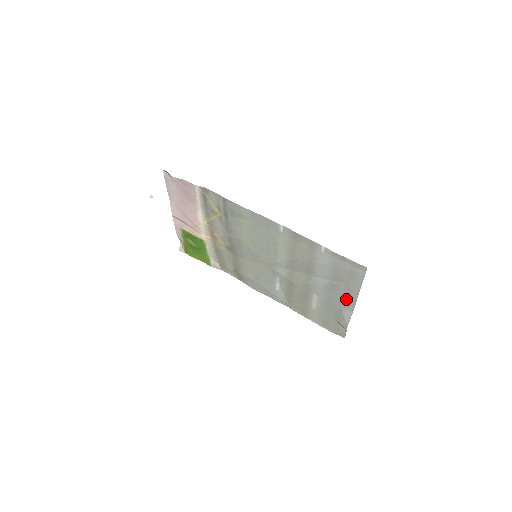
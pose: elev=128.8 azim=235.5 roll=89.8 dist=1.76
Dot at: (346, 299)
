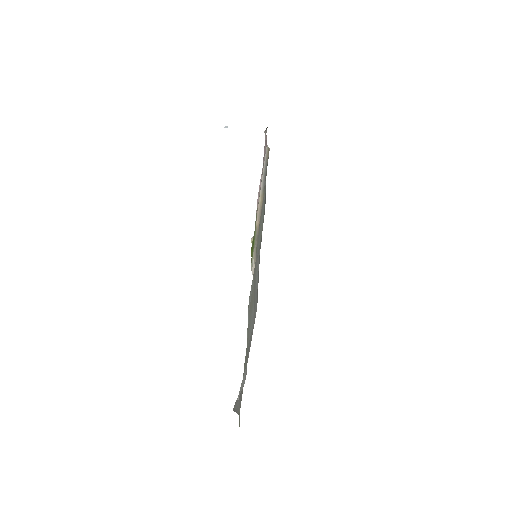
Dot at: occluded
